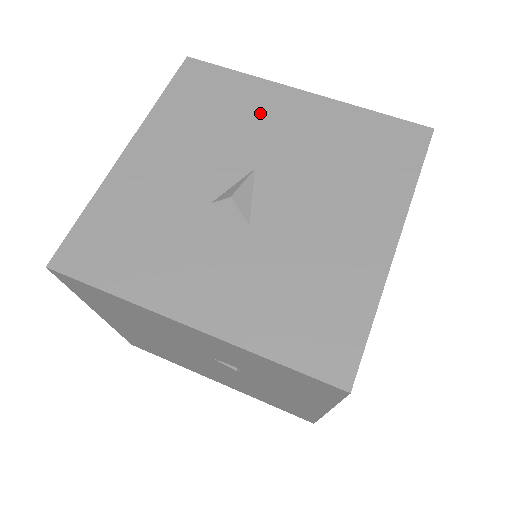
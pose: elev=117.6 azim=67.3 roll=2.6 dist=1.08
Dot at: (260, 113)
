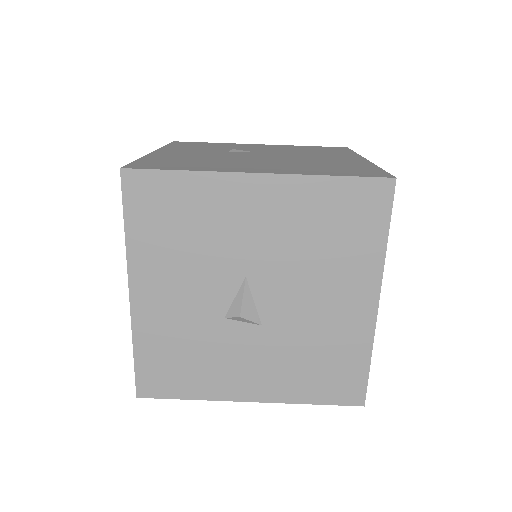
Dot at: (226, 217)
